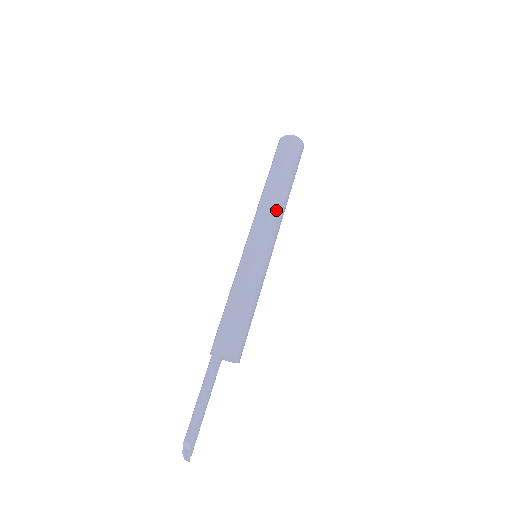
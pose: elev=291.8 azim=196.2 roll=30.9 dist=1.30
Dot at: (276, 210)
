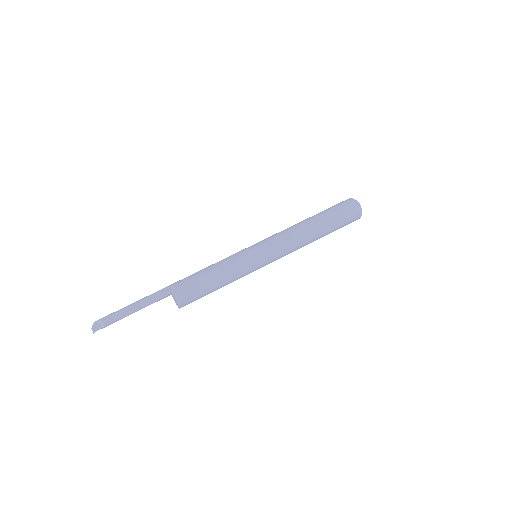
Dot at: (298, 247)
